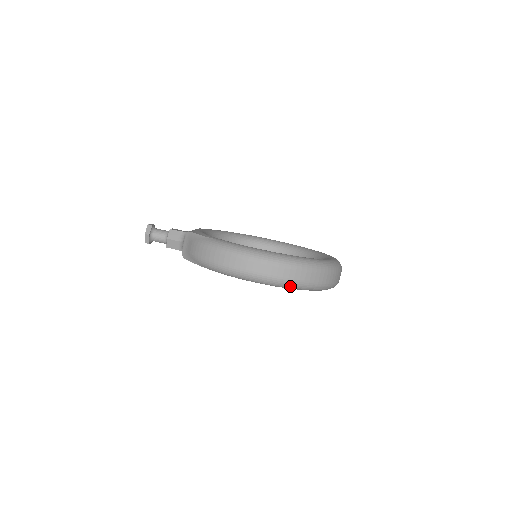
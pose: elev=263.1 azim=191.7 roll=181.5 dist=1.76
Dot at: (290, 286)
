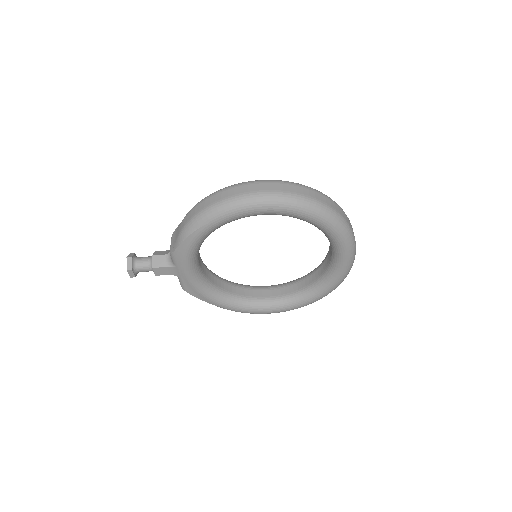
Dot at: (295, 202)
